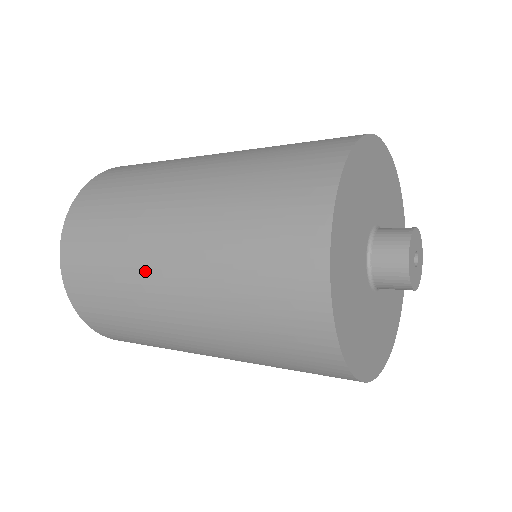
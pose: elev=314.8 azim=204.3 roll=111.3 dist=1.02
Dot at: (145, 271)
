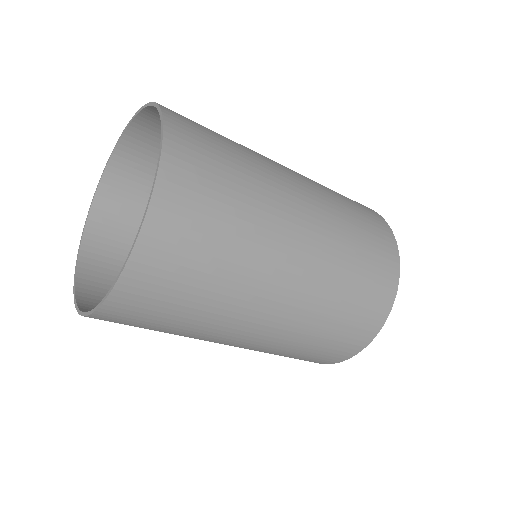
Dot at: occluded
